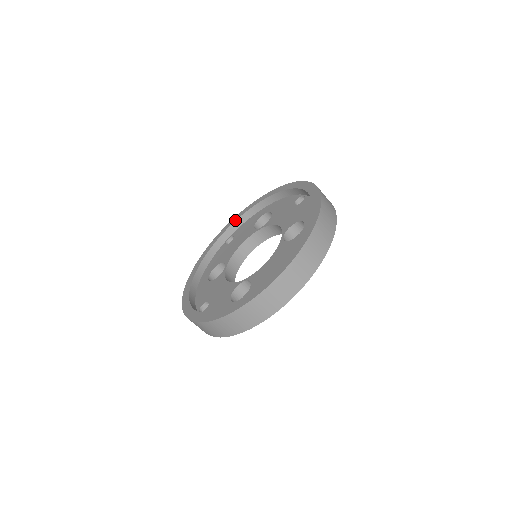
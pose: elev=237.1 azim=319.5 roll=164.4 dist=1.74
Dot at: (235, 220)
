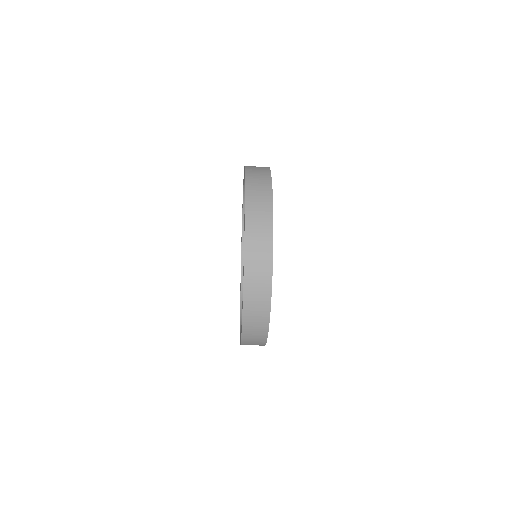
Dot at: occluded
